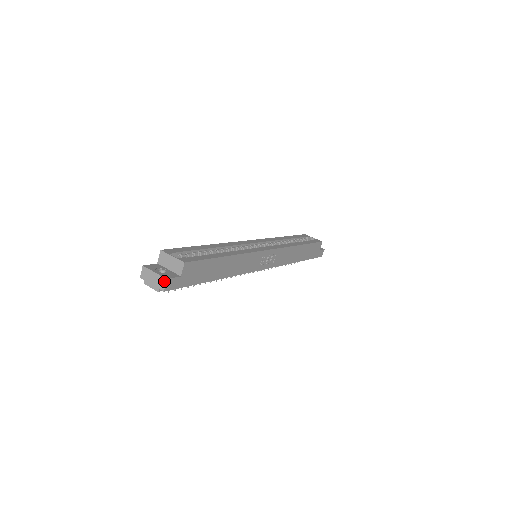
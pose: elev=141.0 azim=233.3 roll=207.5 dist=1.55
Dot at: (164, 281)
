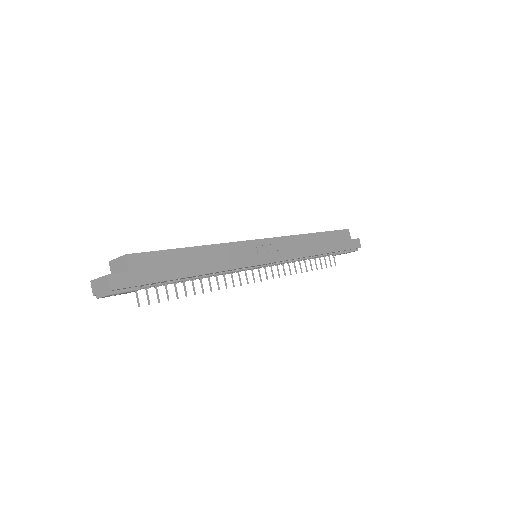
Dot at: (106, 279)
